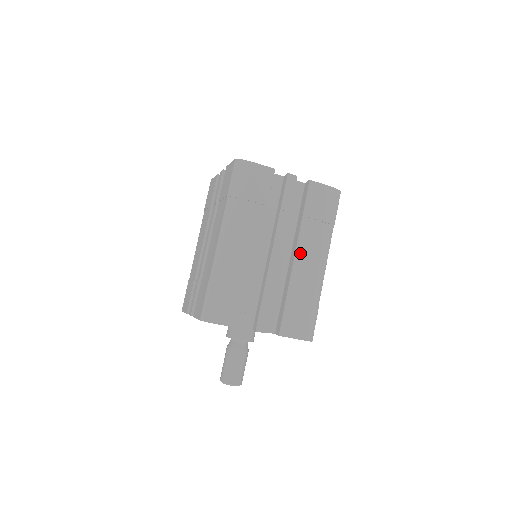
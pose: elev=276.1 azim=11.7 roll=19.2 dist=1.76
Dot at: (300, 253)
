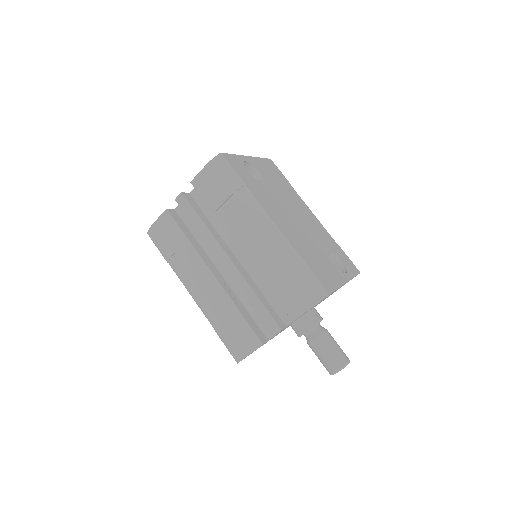
Dot at: (241, 242)
